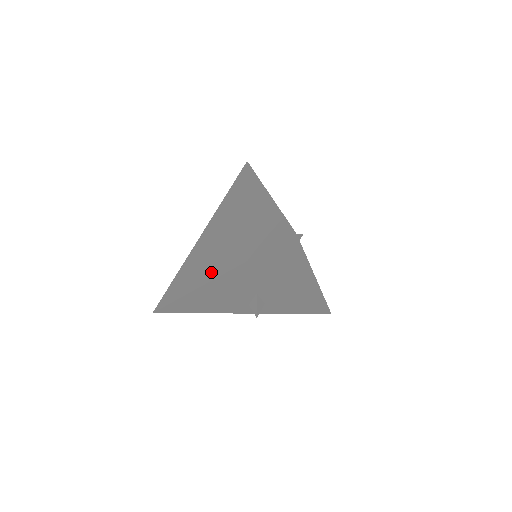
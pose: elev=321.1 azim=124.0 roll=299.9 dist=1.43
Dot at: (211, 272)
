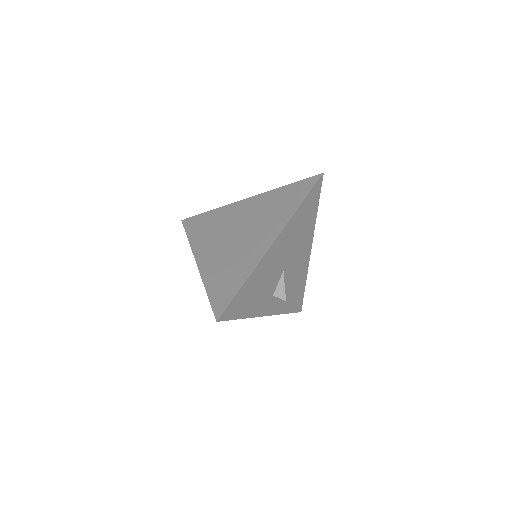
Dot at: (262, 245)
